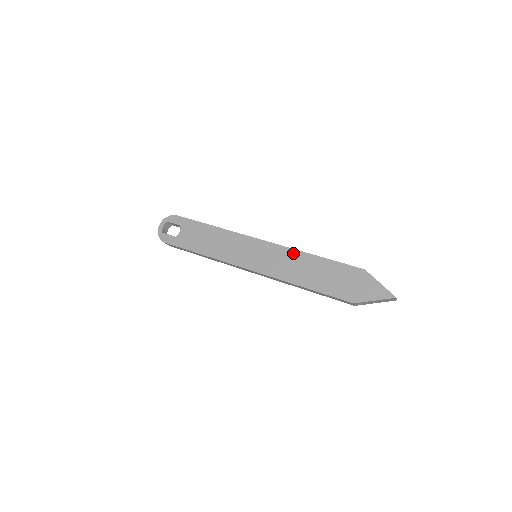
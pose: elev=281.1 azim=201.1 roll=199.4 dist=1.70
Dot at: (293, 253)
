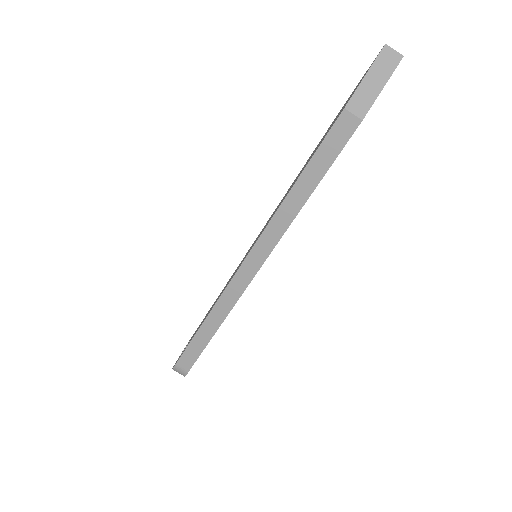
Dot at: occluded
